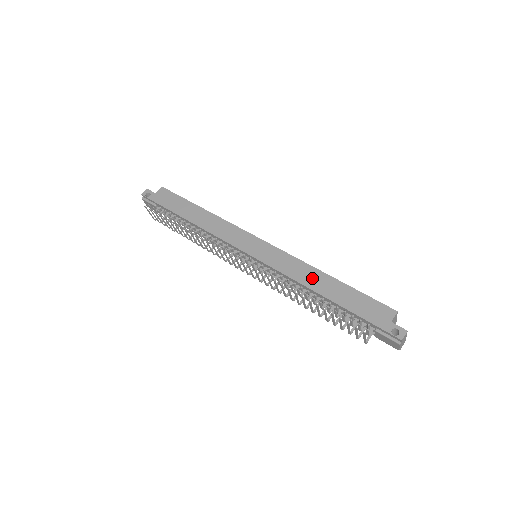
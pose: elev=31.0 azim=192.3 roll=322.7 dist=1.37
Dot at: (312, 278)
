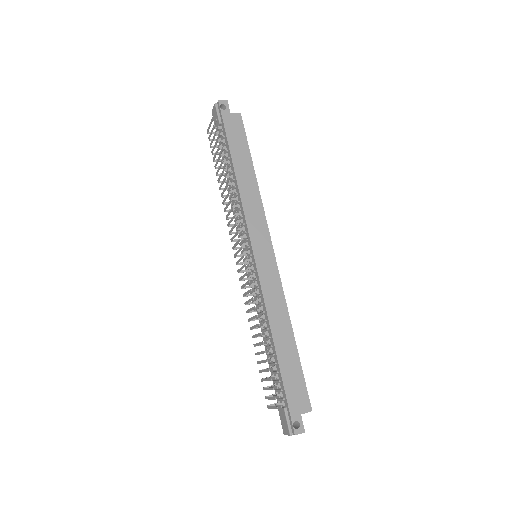
Dot at: (280, 323)
